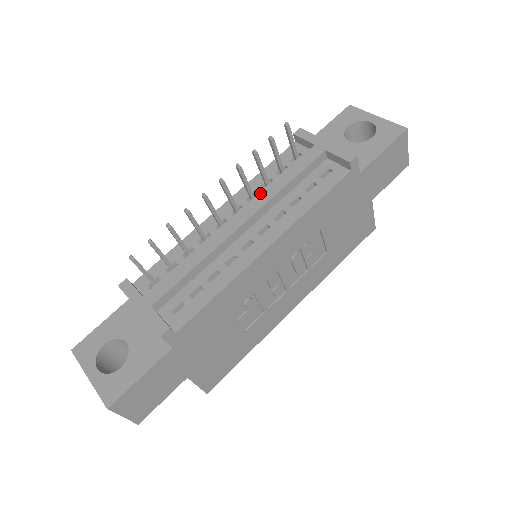
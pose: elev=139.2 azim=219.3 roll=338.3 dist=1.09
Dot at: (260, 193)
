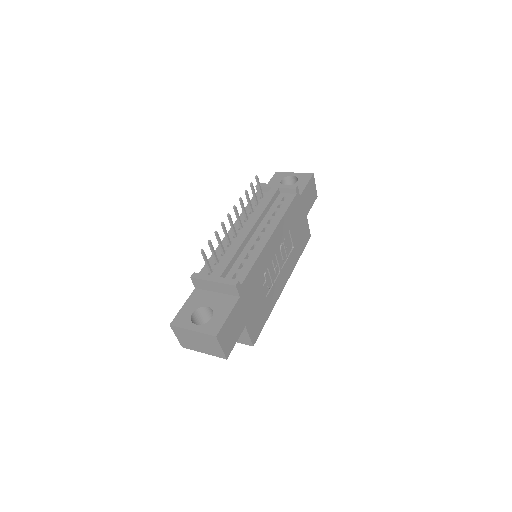
Dot at: (253, 214)
